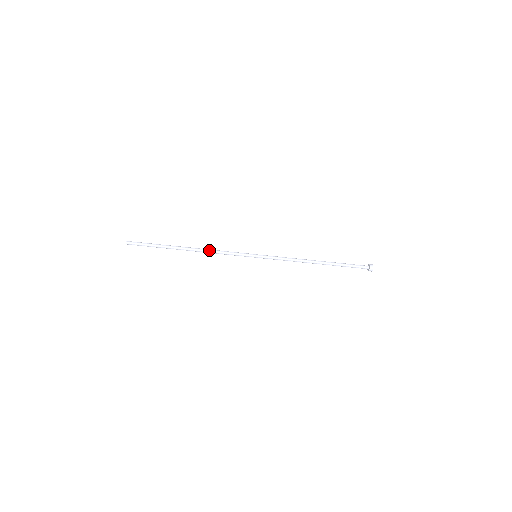
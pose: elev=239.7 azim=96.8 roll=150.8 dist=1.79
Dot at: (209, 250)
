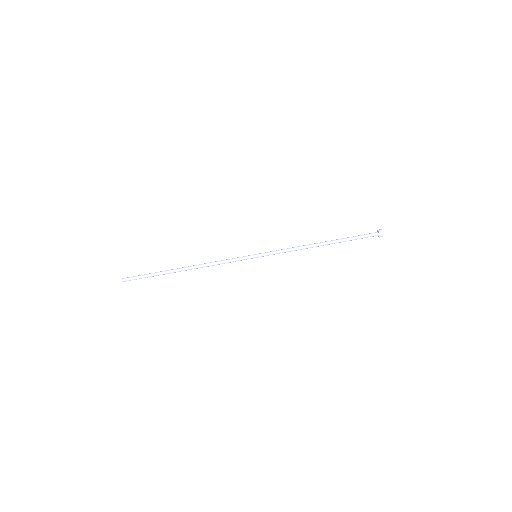
Dot at: (206, 264)
